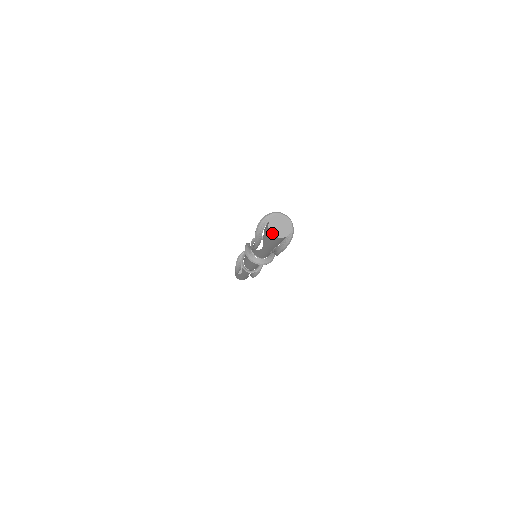
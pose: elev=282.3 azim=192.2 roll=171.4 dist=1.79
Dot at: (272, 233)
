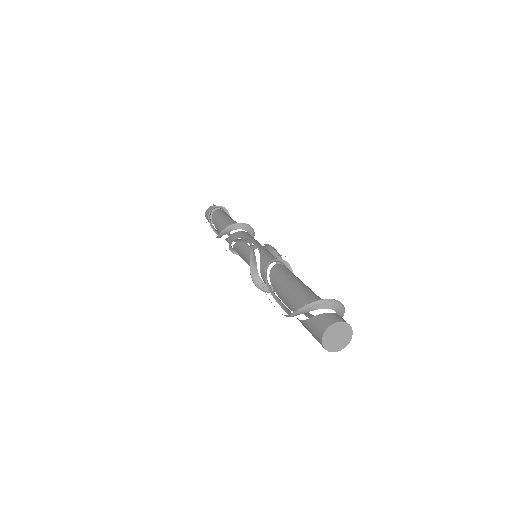
Dot at: (325, 347)
